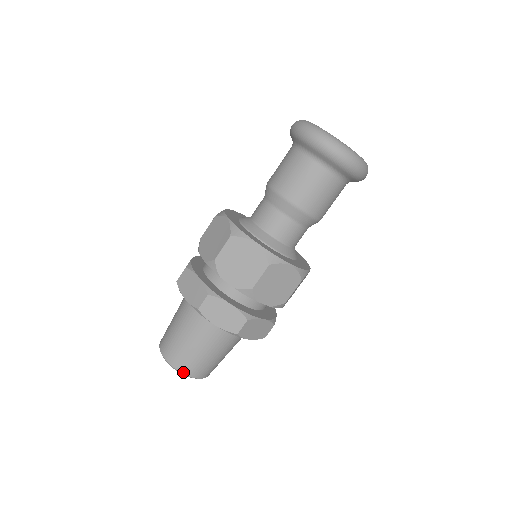
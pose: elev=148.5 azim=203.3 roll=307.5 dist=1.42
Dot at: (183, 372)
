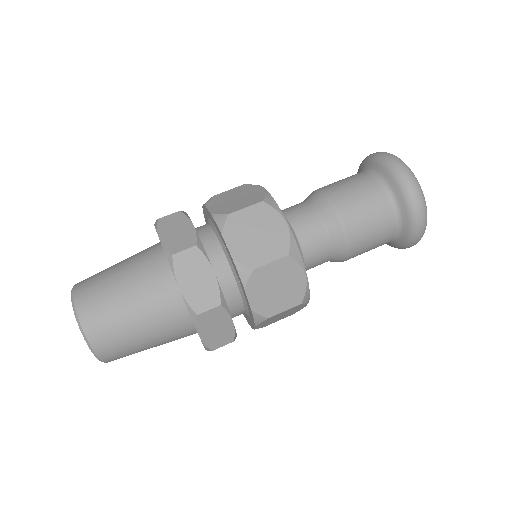
Dot at: (86, 330)
